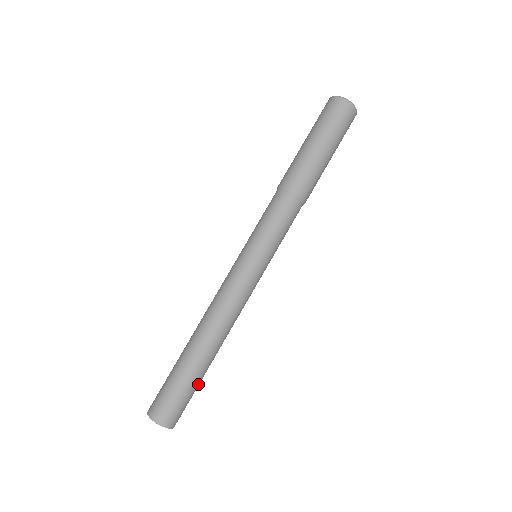
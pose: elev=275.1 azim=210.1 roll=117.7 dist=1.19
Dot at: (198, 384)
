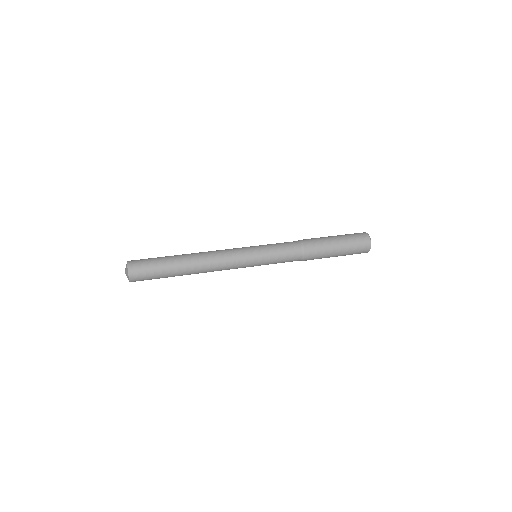
Dot at: (163, 260)
